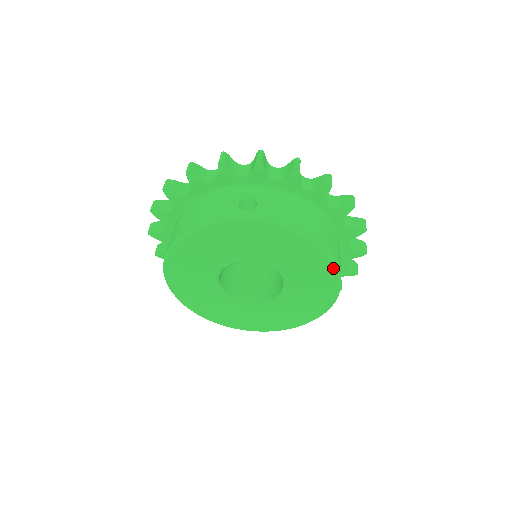
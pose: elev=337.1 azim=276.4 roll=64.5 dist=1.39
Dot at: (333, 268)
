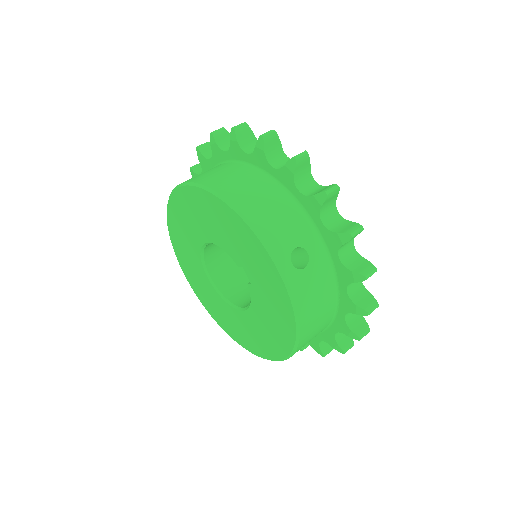
Dot at: (254, 235)
